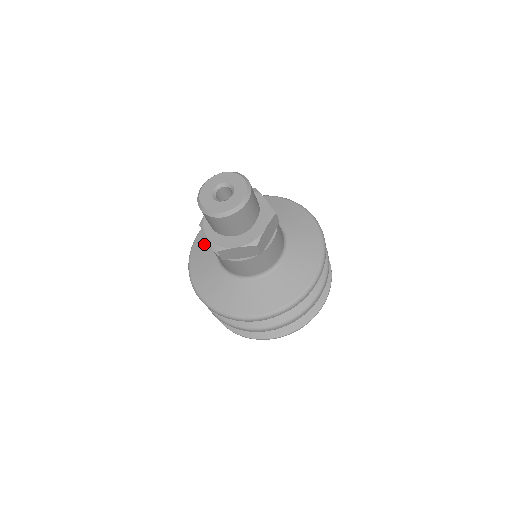
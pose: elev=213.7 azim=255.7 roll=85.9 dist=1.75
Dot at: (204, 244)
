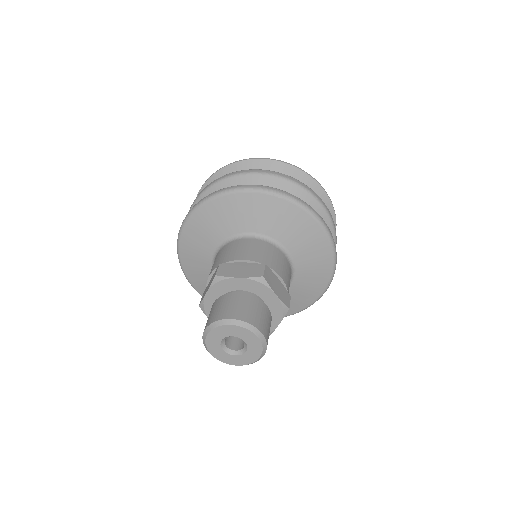
Dot at: (194, 250)
